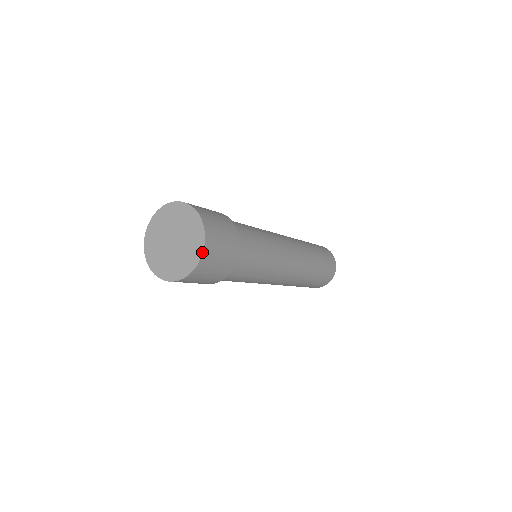
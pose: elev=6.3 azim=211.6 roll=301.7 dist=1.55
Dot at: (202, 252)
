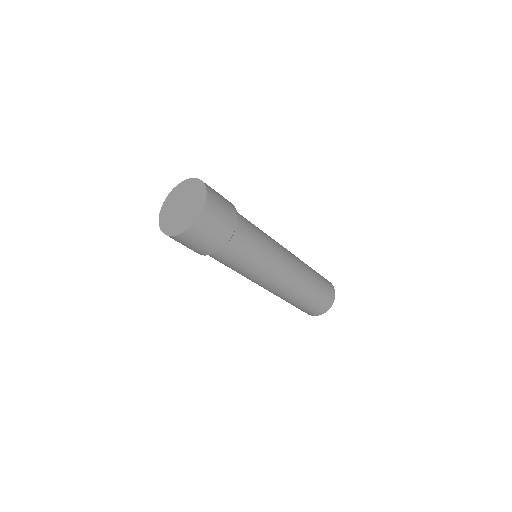
Dot at: (199, 214)
